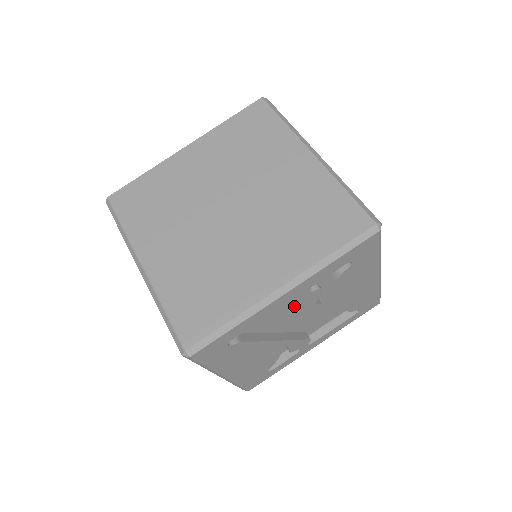
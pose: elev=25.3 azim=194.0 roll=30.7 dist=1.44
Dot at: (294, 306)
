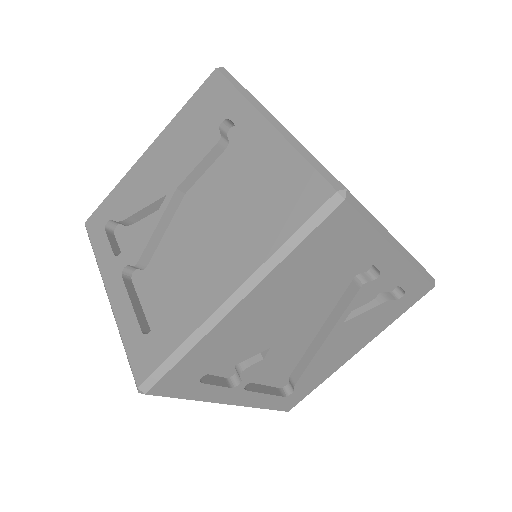
Dot at: (364, 285)
